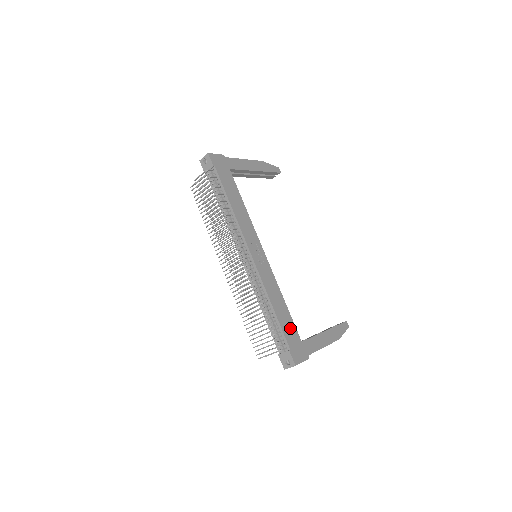
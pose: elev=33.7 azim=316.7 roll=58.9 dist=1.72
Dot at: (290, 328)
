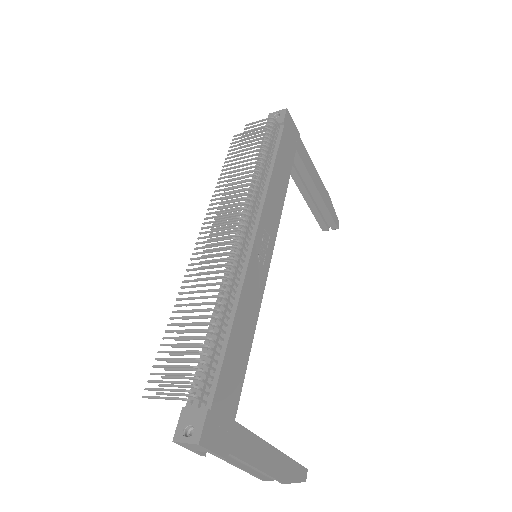
Dot at: (234, 380)
